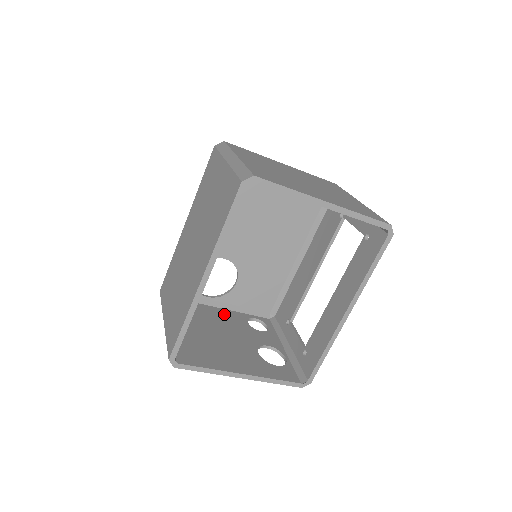
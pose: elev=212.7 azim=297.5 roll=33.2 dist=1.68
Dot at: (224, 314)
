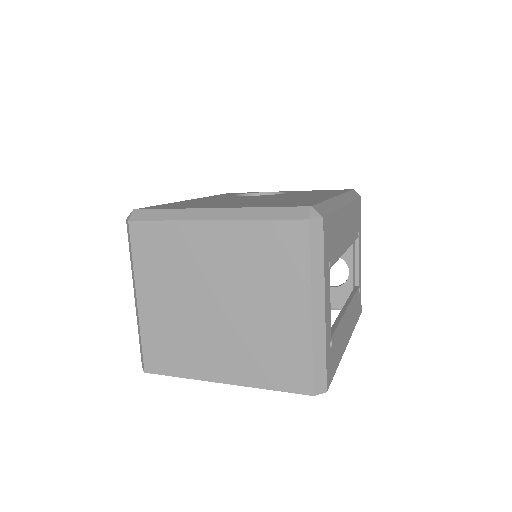
Dot at: occluded
